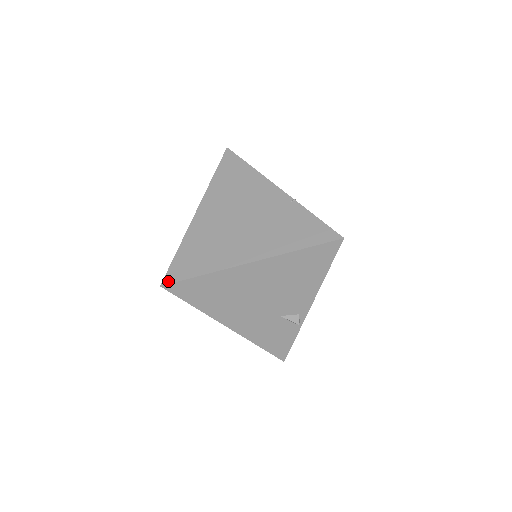
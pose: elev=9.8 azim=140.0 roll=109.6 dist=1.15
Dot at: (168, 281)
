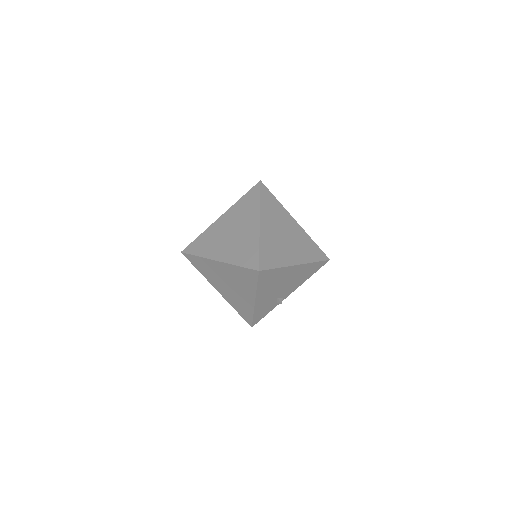
Dot at: (262, 268)
